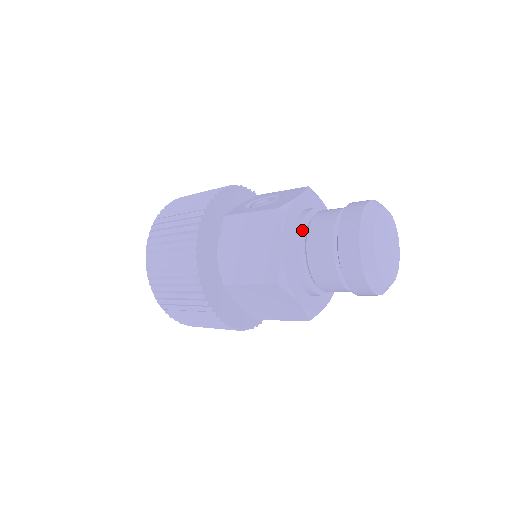
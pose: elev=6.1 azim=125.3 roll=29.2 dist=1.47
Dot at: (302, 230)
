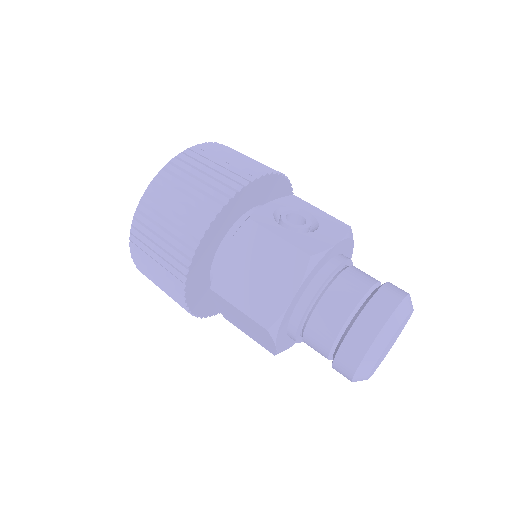
Dot at: (321, 286)
